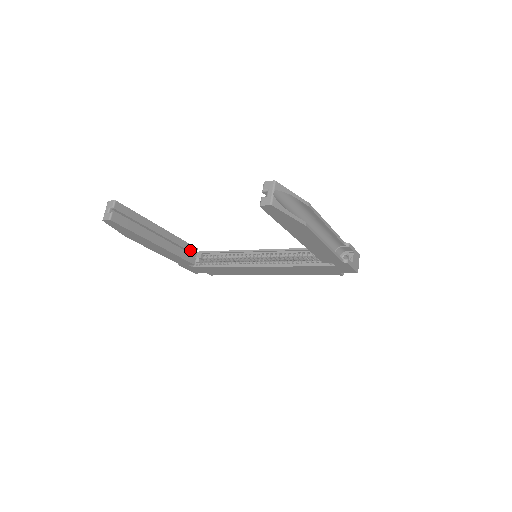
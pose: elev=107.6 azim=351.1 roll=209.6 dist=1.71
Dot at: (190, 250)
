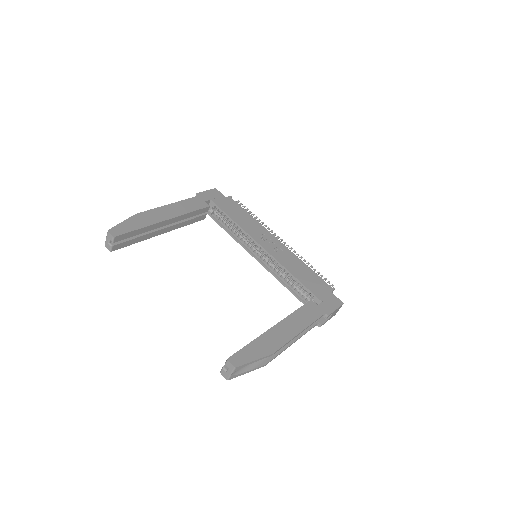
Dot at: (201, 212)
